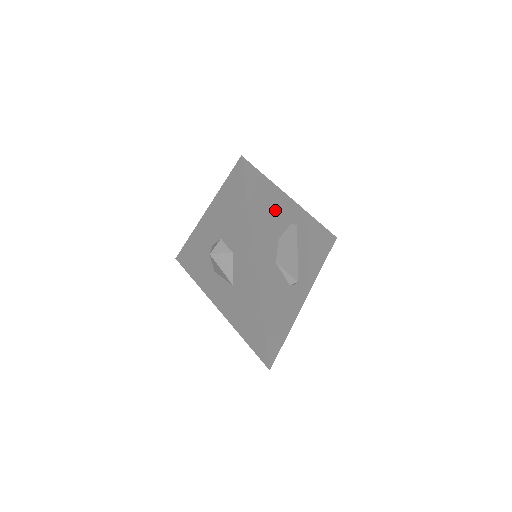
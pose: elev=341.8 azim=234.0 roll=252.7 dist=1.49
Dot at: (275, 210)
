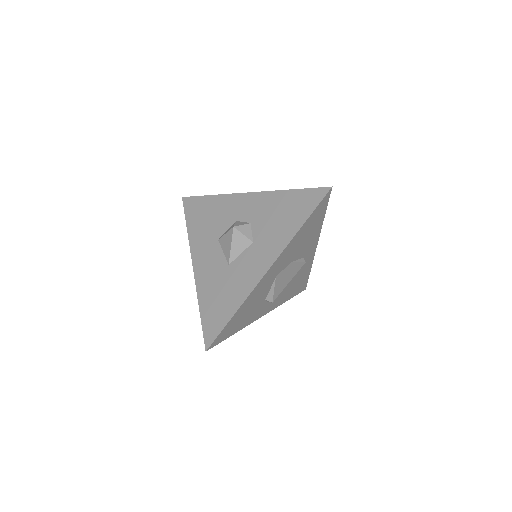
Dot at: (308, 240)
